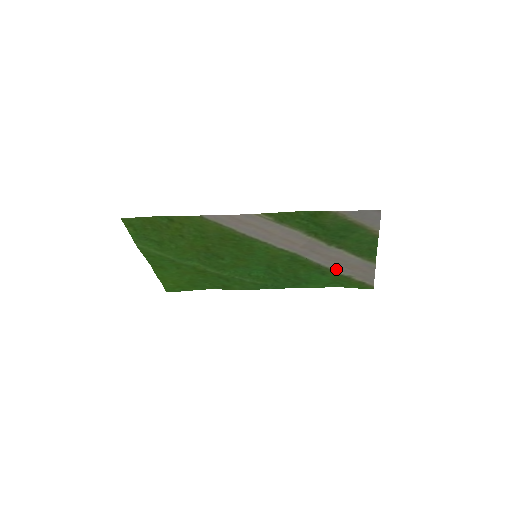
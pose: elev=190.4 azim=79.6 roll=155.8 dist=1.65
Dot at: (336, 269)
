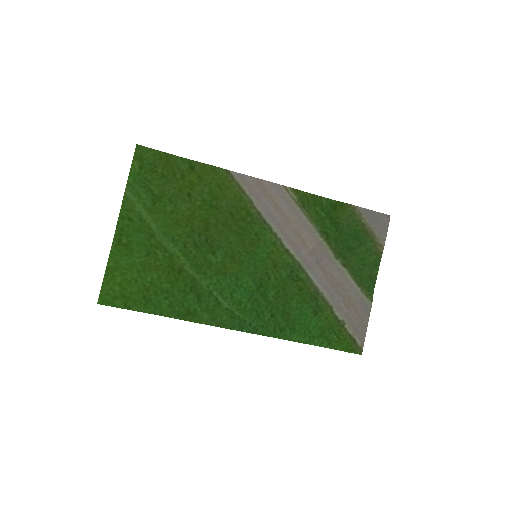
Dot at: (333, 303)
